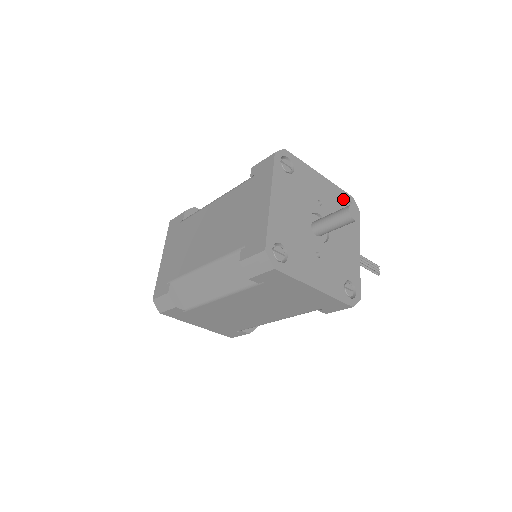
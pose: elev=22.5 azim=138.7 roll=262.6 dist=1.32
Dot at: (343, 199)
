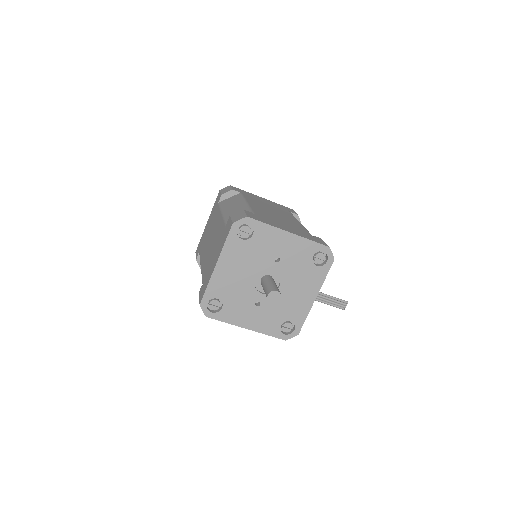
Dot at: (313, 251)
